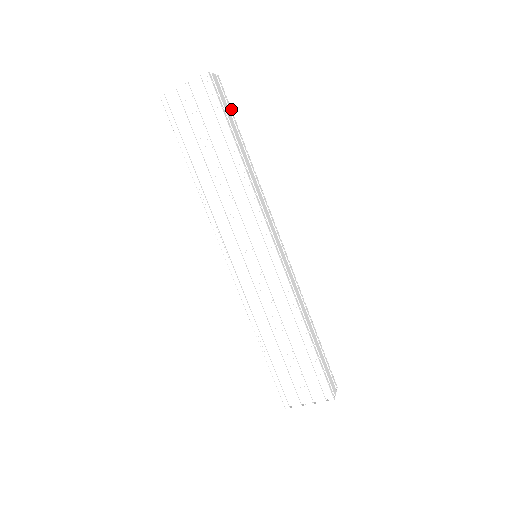
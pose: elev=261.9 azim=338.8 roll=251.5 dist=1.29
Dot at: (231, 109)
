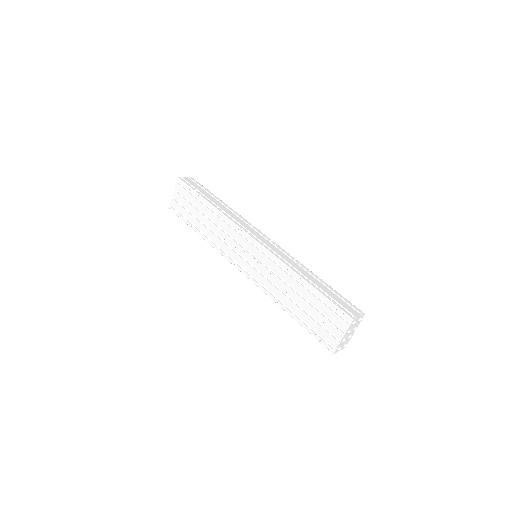
Dot at: (204, 187)
